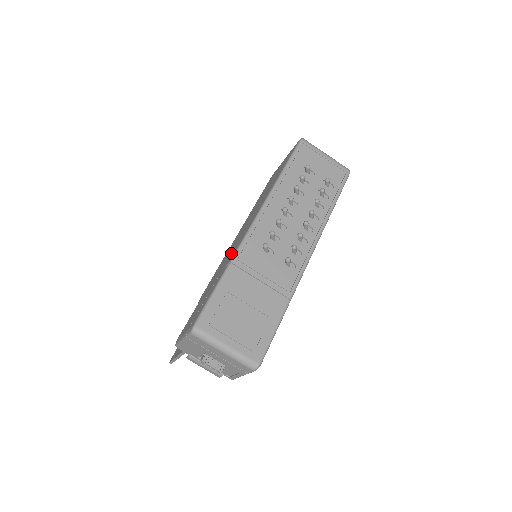
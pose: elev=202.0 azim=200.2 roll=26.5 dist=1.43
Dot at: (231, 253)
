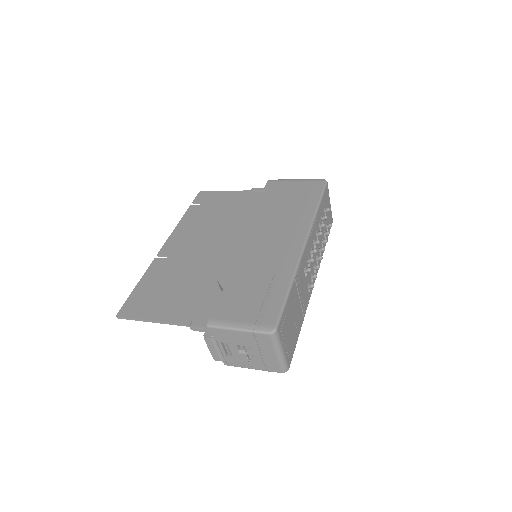
Dot at: (276, 260)
